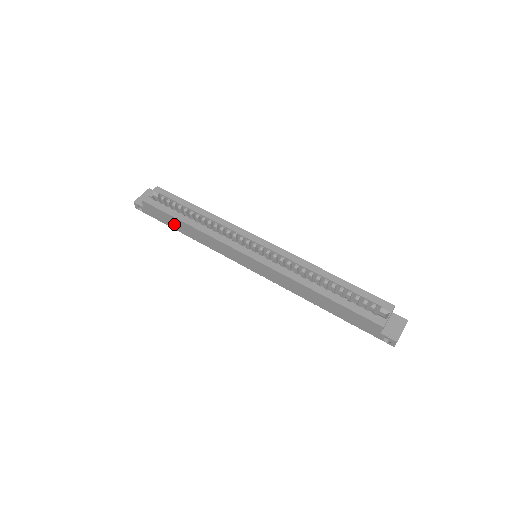
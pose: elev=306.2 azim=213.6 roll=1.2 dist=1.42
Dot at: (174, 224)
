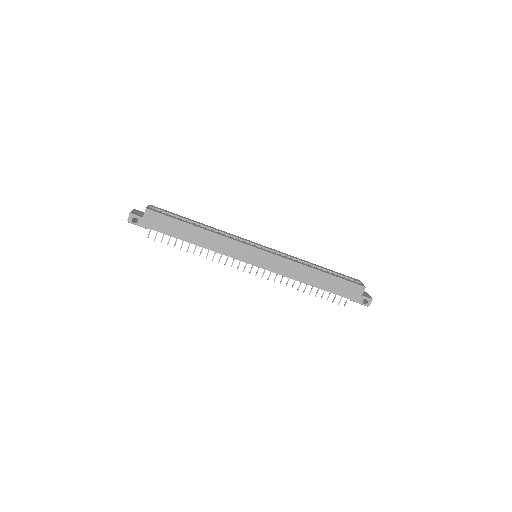
Dot at: (179, 231)
